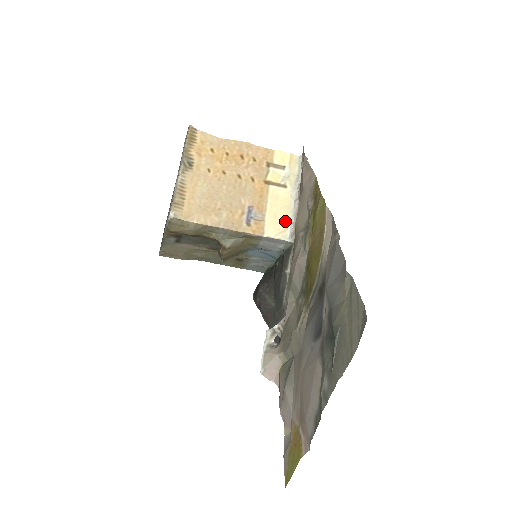
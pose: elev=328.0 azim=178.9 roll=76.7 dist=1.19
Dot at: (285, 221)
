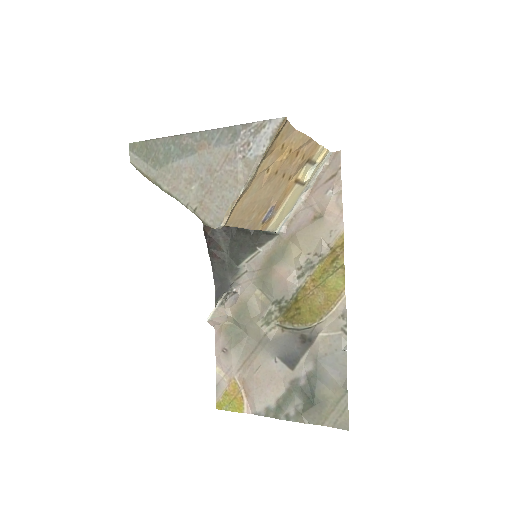
Dot at: (285, 216)
